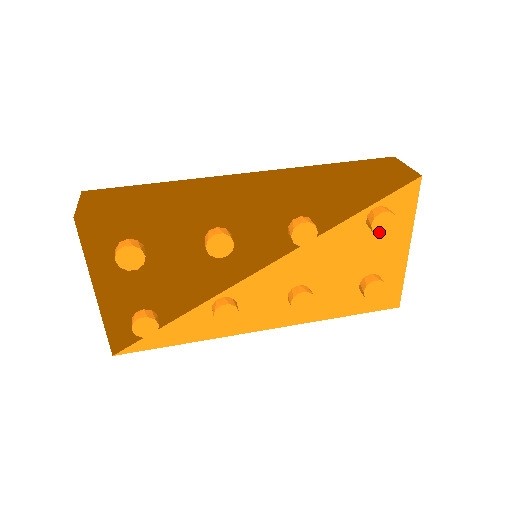
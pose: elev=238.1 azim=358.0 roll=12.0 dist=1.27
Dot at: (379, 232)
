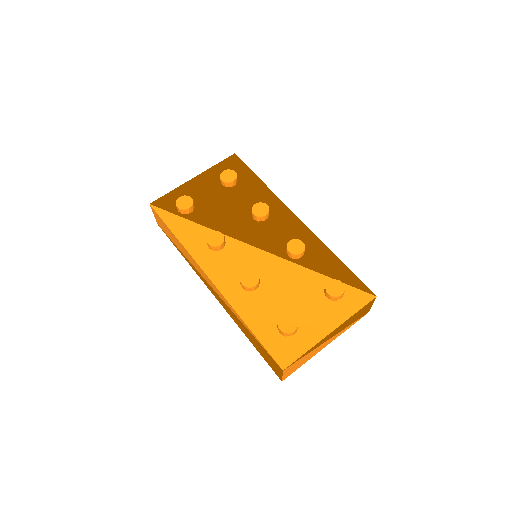
Dot at: (328, 290)
